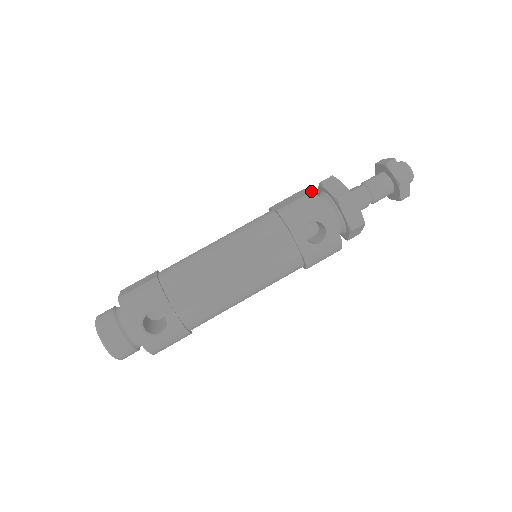
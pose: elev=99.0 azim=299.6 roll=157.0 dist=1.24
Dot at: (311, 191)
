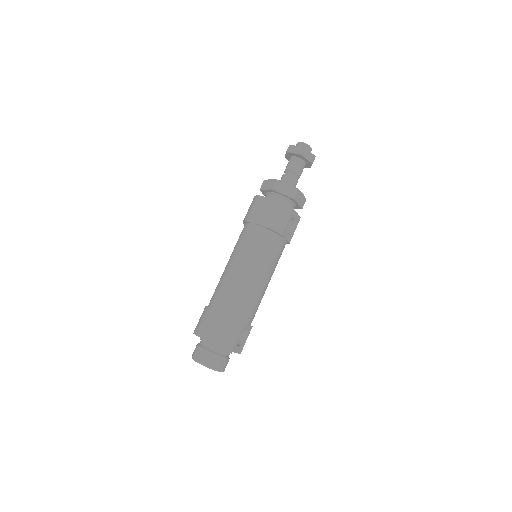
Dot at: (277, 202)
